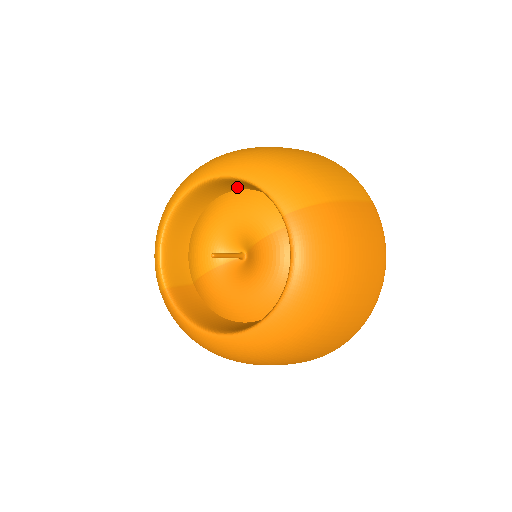
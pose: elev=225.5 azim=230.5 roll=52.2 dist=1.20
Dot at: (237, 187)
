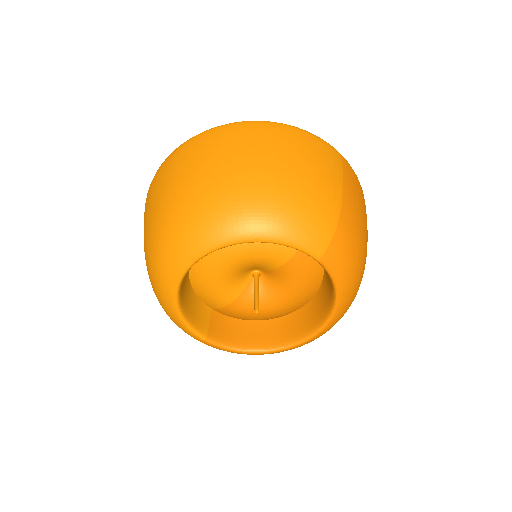
Dot at: occluded
